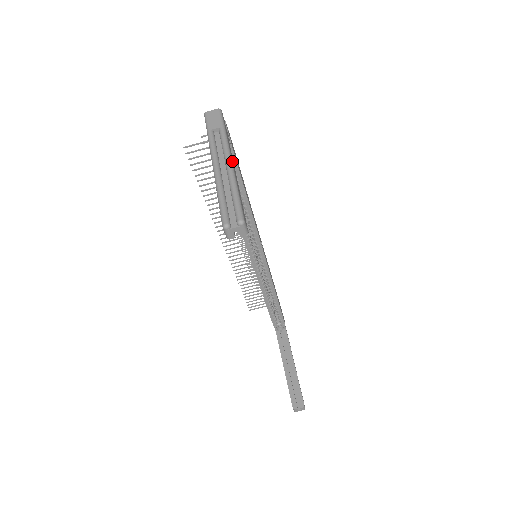
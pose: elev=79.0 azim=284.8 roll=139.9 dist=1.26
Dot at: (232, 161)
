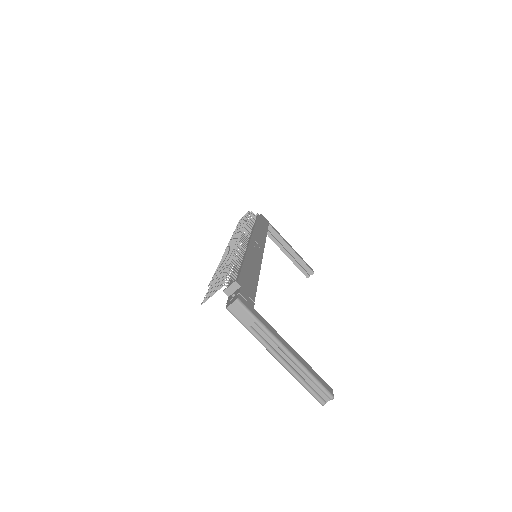
Dot at: (288, 349)
